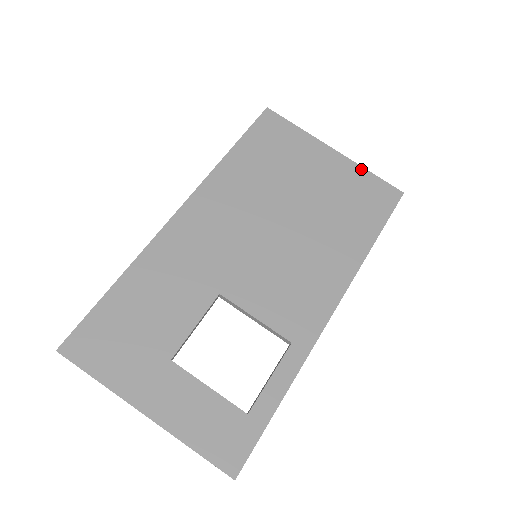
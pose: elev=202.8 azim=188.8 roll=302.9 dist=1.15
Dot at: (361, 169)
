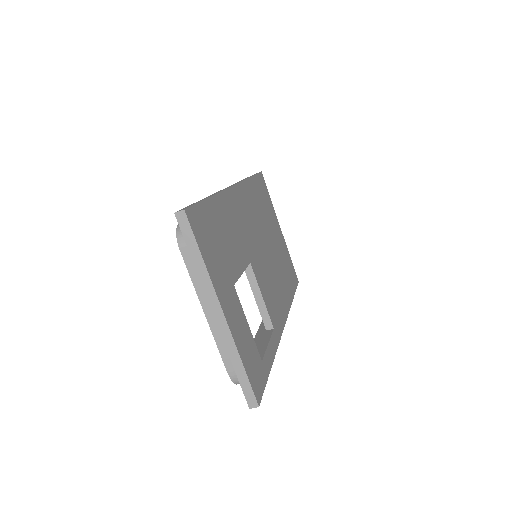
Dot at: (288, 251)
